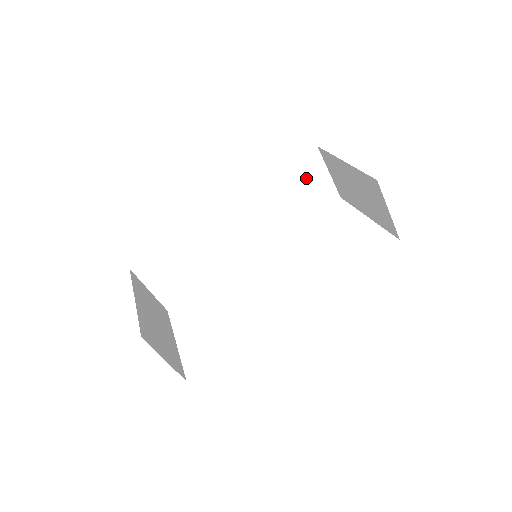
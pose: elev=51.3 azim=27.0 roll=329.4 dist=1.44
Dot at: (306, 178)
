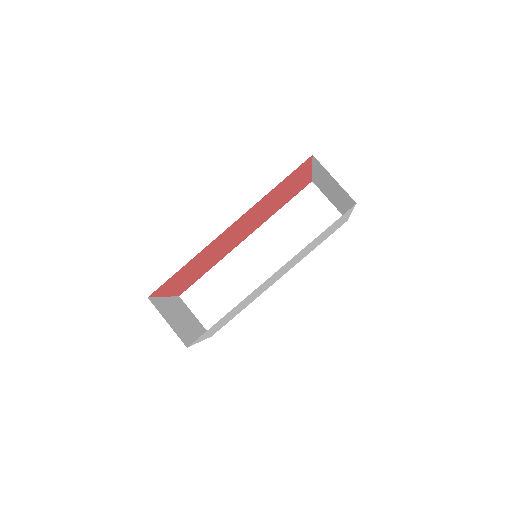
Dot at: (309, 208)
